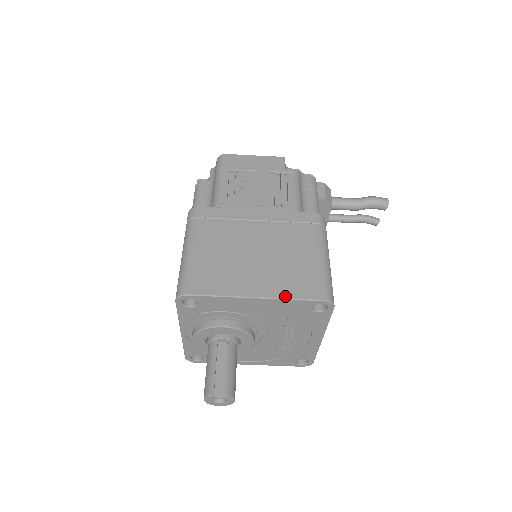
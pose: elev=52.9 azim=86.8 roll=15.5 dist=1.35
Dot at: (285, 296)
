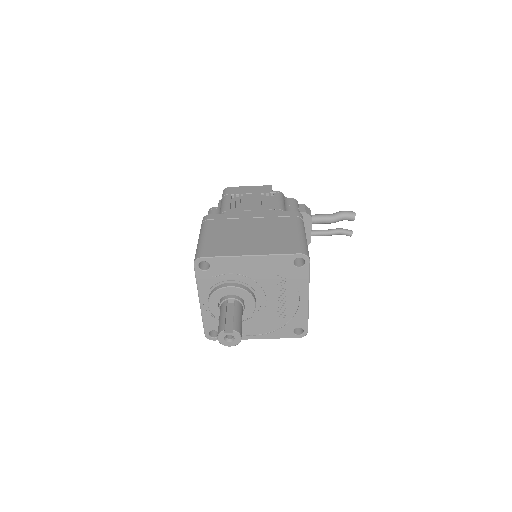
Dot at: (272, 253)
